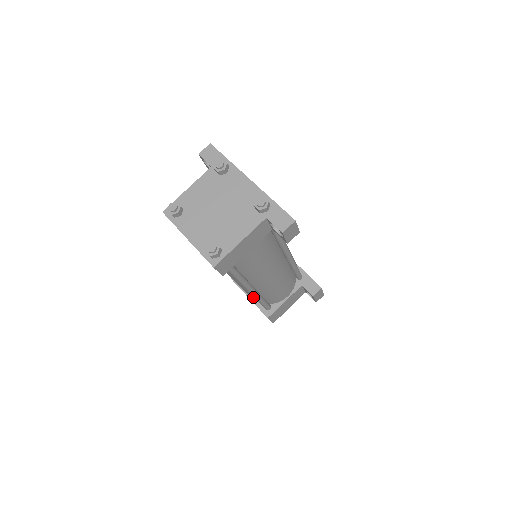
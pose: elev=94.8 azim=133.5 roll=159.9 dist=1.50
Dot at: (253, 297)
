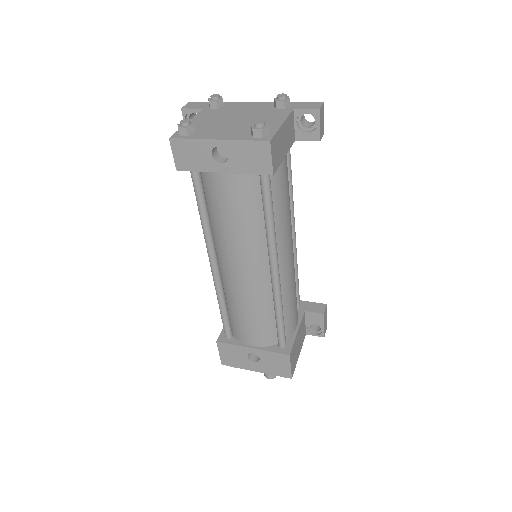
Dot at: (263, 328)
